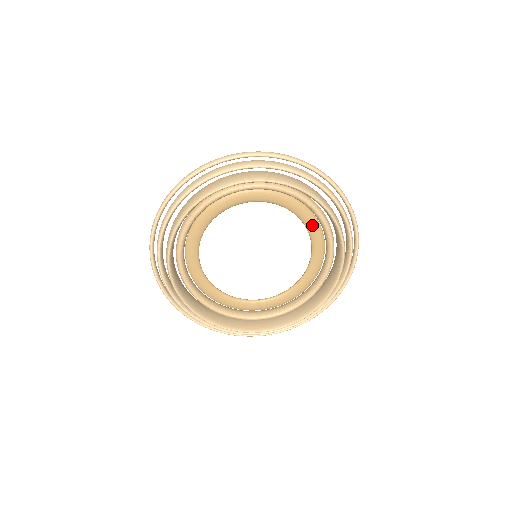
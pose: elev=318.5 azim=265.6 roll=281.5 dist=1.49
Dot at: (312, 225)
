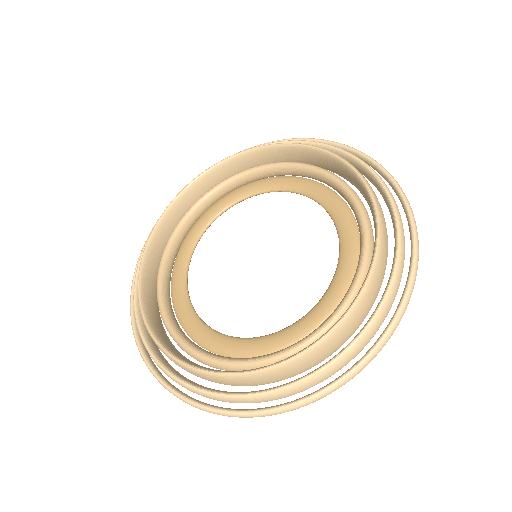
Dot at: (347, 263)
